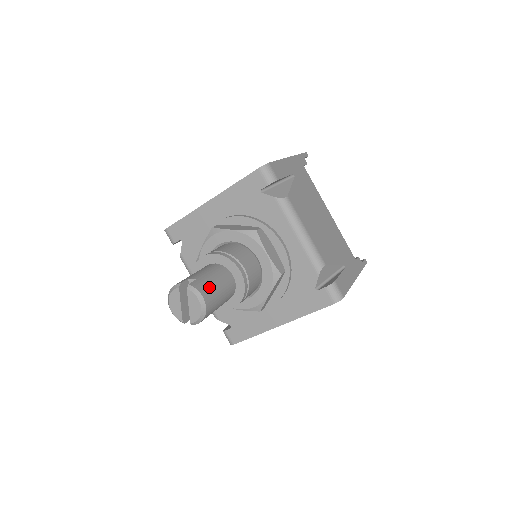
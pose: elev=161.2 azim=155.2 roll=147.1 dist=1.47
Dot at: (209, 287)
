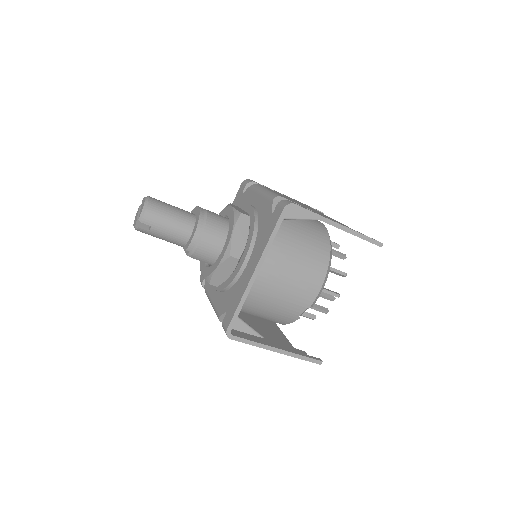
Dot at: (161, 201)
